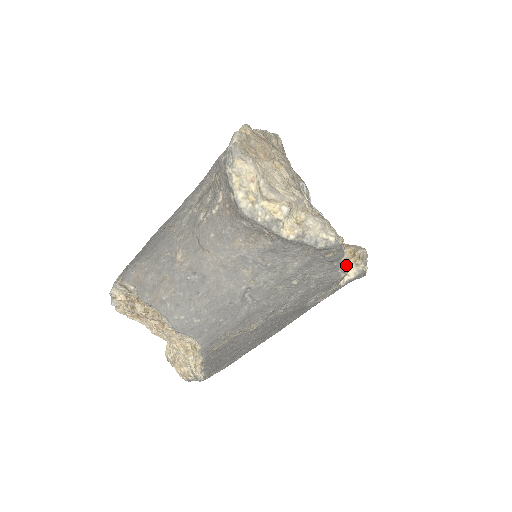
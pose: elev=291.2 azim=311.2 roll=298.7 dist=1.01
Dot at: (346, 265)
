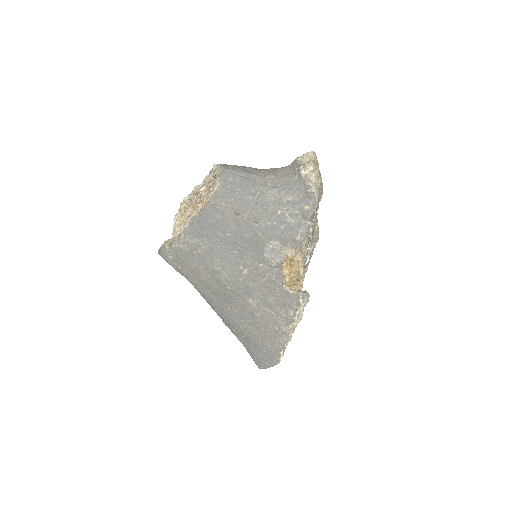
Dot at: (306, 231)
